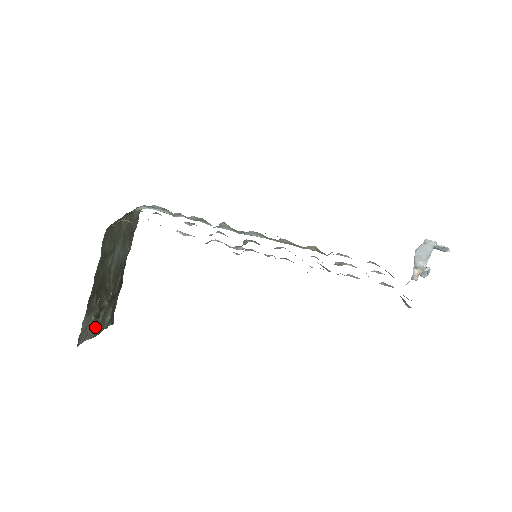
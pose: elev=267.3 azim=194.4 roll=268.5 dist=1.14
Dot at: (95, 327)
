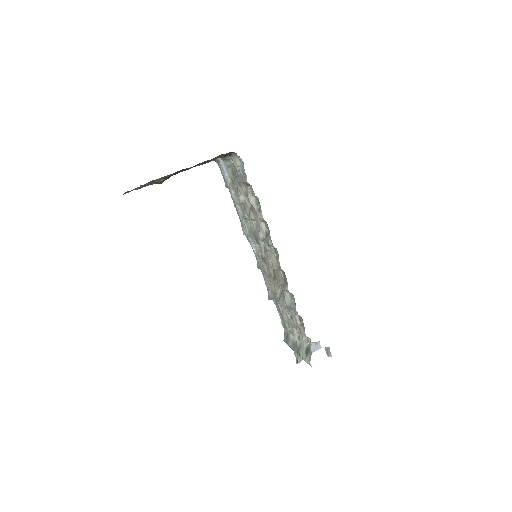
Dot at: (146, 185)
